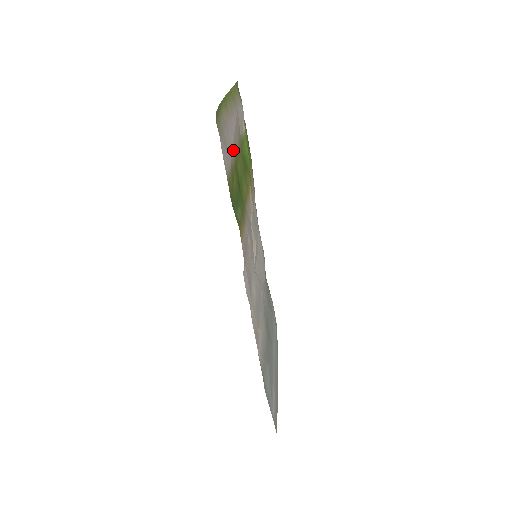
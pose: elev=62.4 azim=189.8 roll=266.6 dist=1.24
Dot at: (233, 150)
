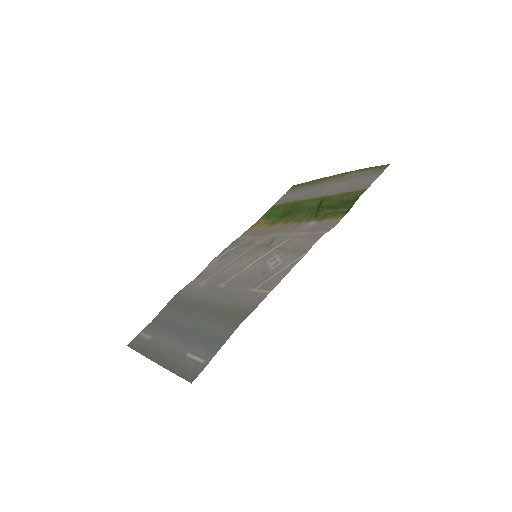
Dot at: (336, 191)
